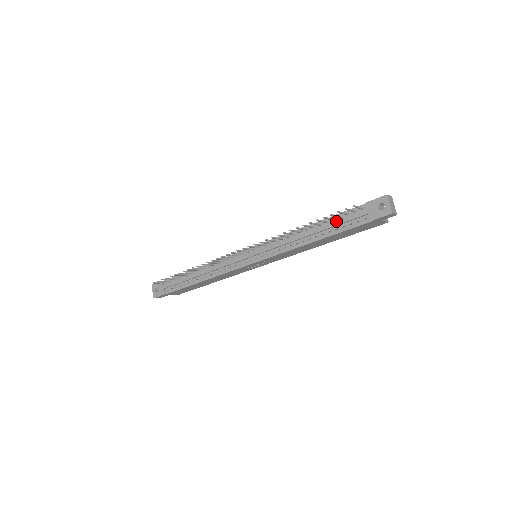
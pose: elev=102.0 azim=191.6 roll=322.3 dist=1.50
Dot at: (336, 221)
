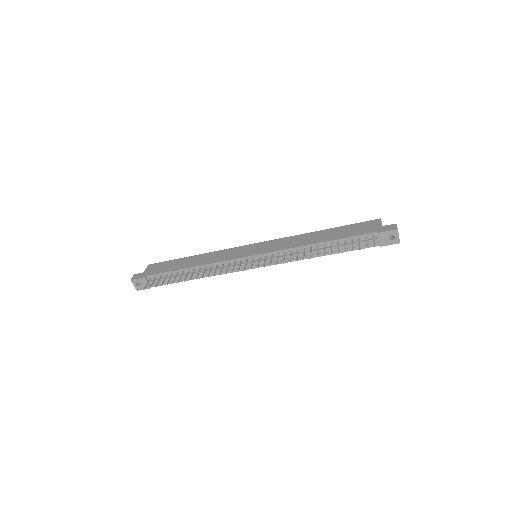
Dot at: (347, 242)
